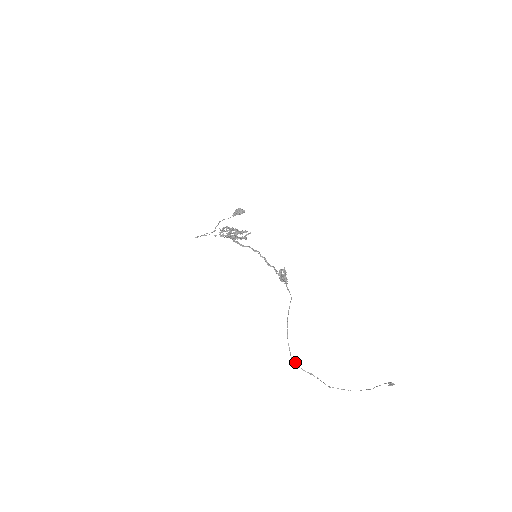
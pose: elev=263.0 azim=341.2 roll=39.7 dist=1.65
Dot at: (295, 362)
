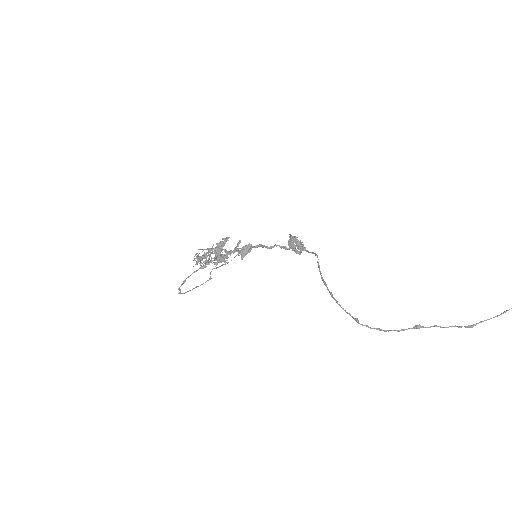
Dot at: (374, 328)
